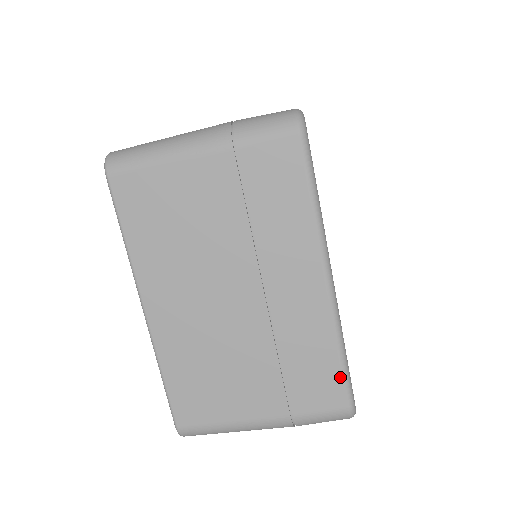
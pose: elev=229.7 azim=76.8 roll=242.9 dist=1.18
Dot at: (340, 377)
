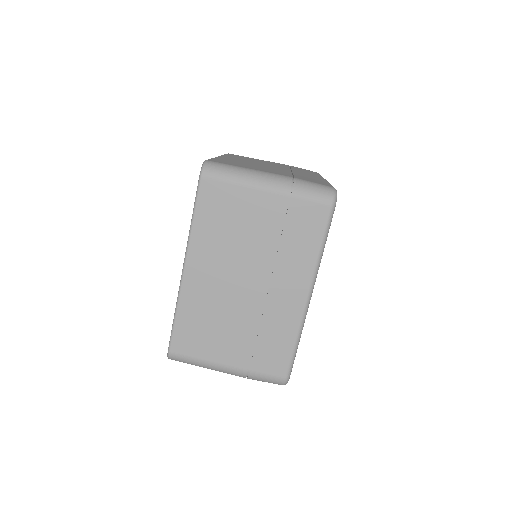
Dot at: (329, 184)
